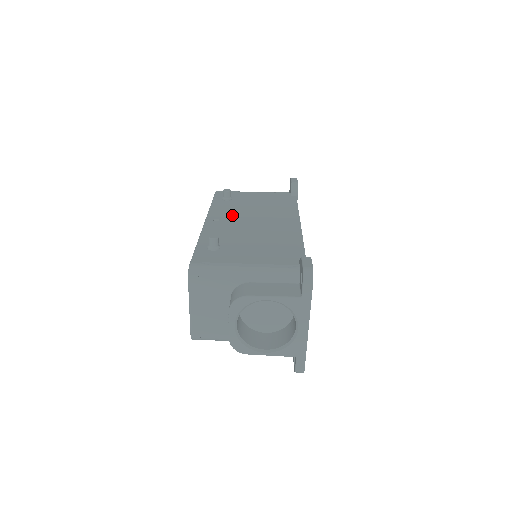
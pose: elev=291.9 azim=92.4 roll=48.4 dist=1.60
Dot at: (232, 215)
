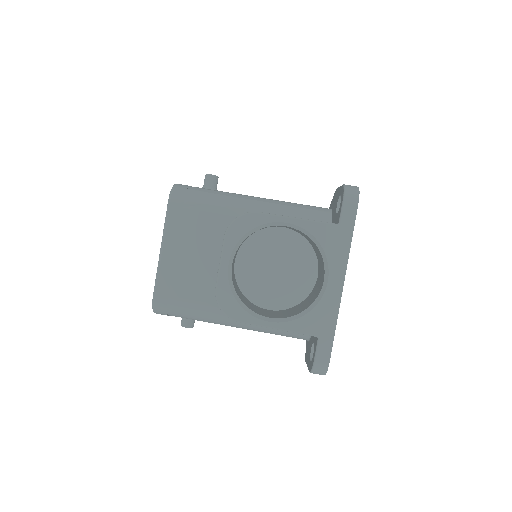
Dot at: occluded
